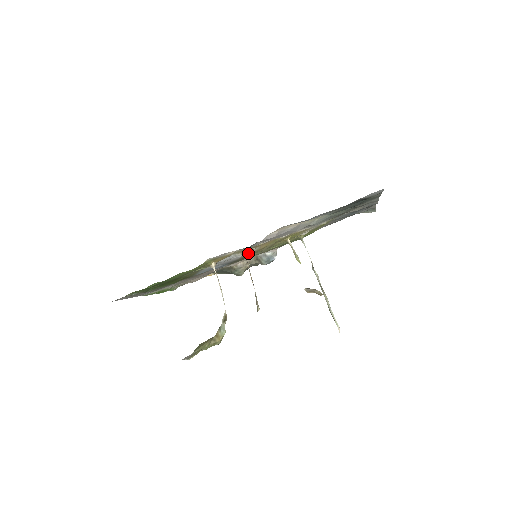
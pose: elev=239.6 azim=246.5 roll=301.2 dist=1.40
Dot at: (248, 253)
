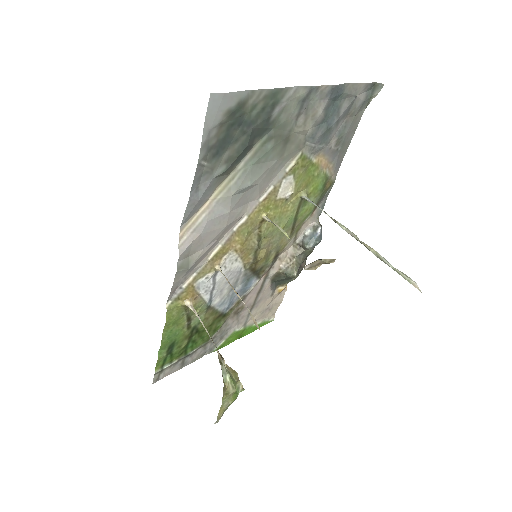
Dot at: (237, 261)
